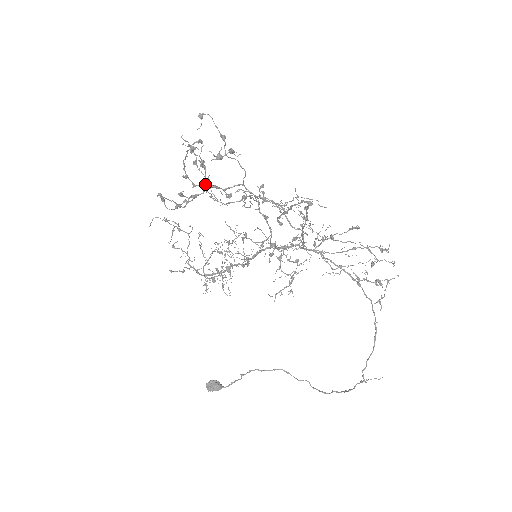
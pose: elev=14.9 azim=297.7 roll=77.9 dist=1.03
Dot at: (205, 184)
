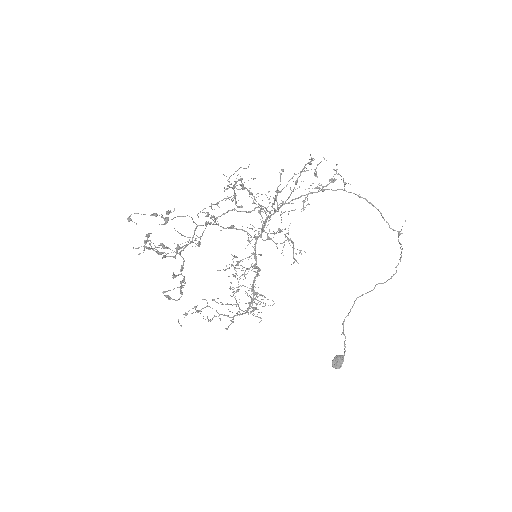
Dot at: (178, 248)
